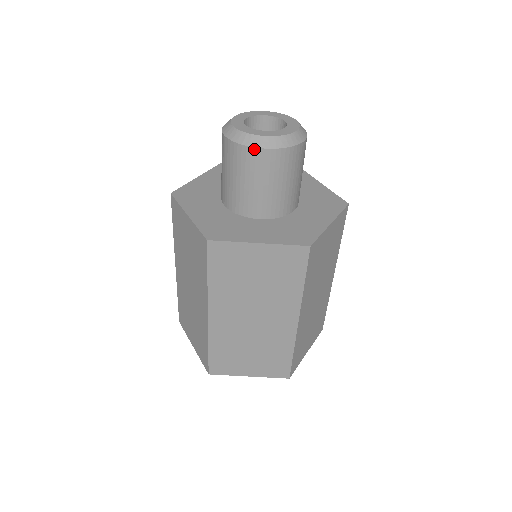
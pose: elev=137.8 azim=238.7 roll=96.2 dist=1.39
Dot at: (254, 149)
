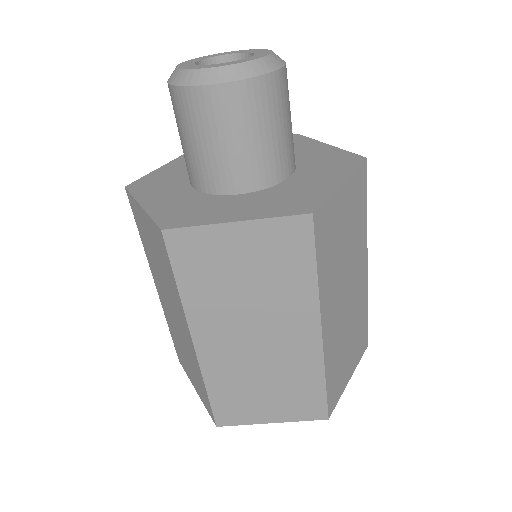
Dot at: (207, 88)
